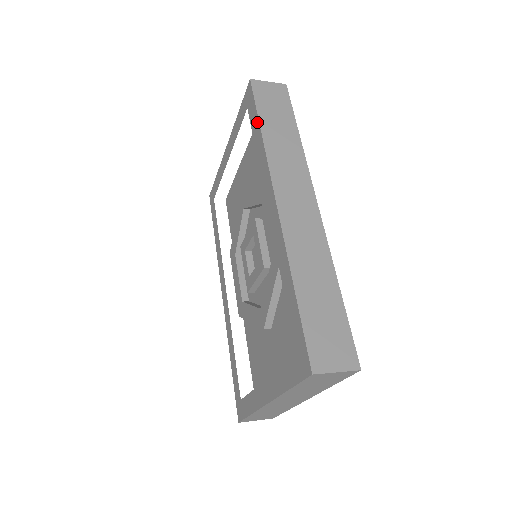
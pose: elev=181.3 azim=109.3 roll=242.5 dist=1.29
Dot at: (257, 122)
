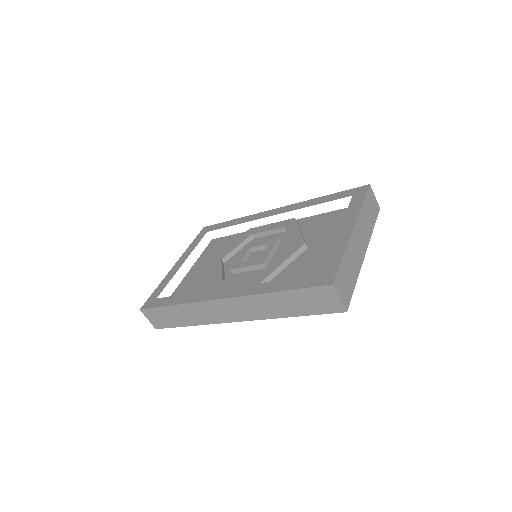
Dot at: (228, 222)
